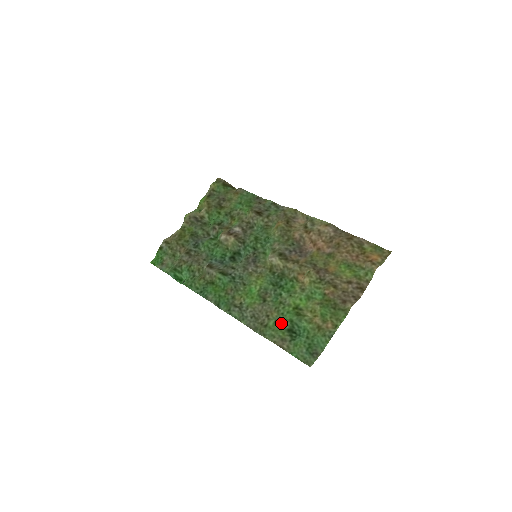
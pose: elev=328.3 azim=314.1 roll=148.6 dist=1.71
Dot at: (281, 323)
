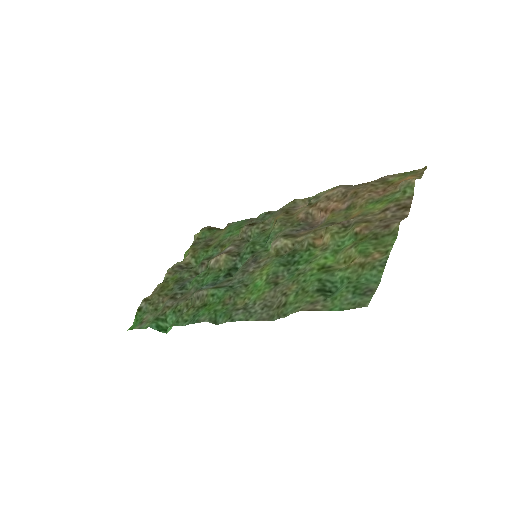
Dot at: (305, 289)
